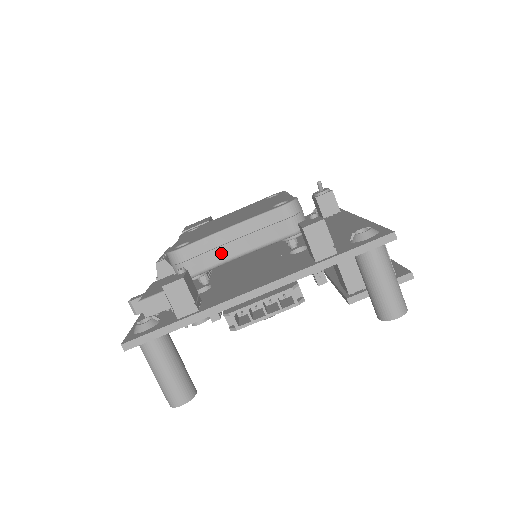
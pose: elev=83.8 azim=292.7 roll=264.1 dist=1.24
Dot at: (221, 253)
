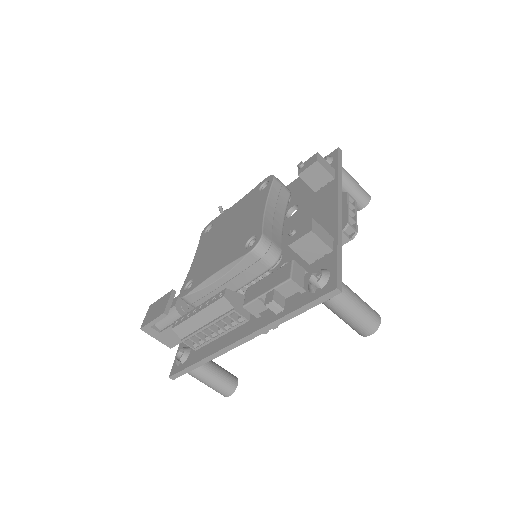
Dot at: (277, 227)
